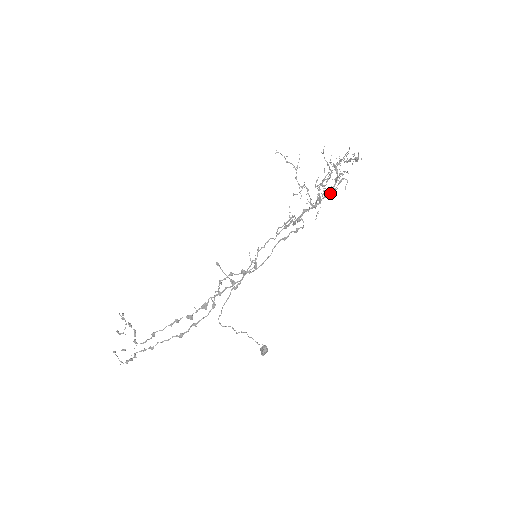
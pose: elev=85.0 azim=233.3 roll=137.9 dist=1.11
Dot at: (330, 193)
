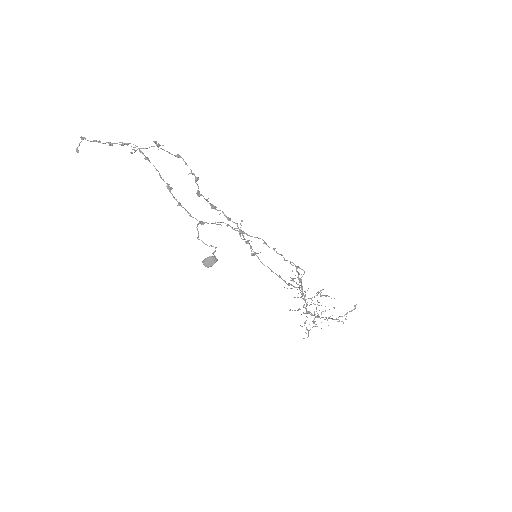
Dot at: (310, 314)
